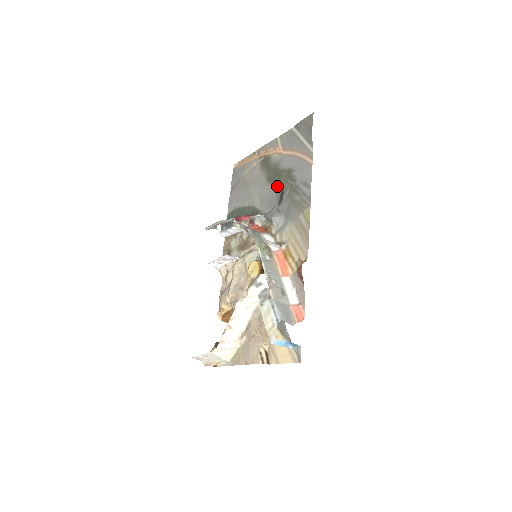
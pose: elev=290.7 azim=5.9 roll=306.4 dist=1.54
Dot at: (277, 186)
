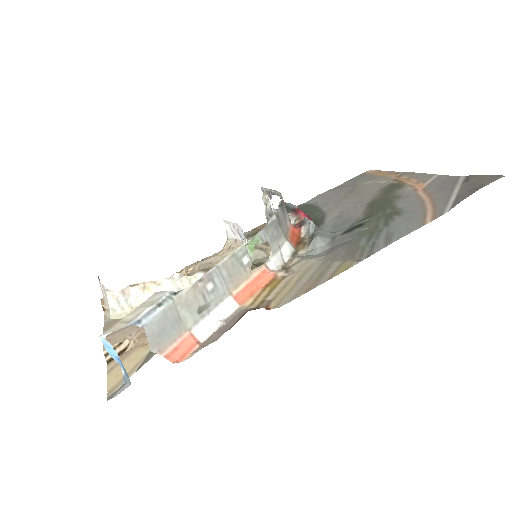
Dot at: (367, 215)
